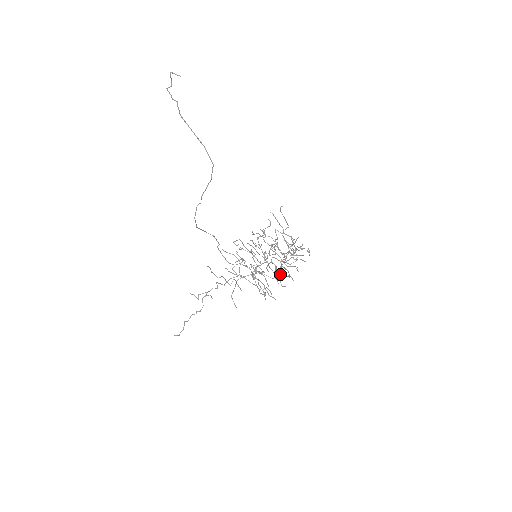
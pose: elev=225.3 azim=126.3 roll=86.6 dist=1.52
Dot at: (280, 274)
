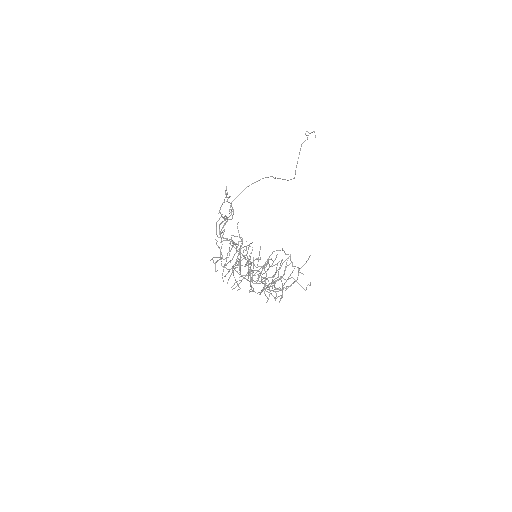
Dot at: occluded
